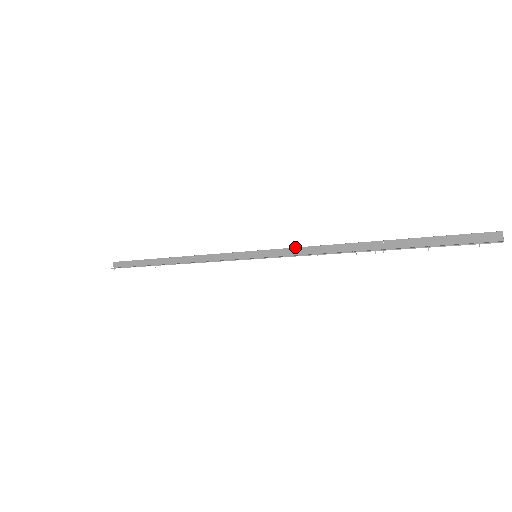
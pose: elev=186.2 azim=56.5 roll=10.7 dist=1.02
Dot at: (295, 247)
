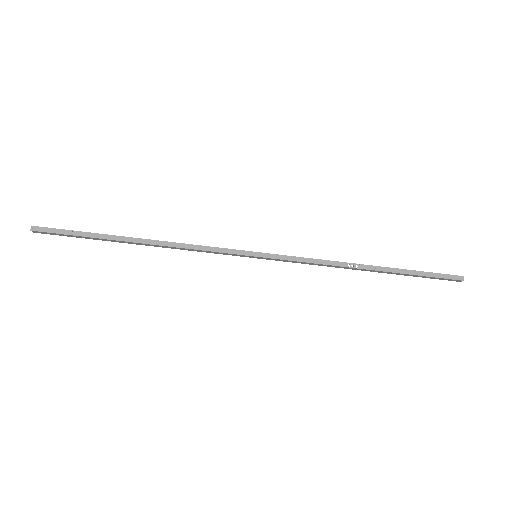
Dot at: (299, 262)
